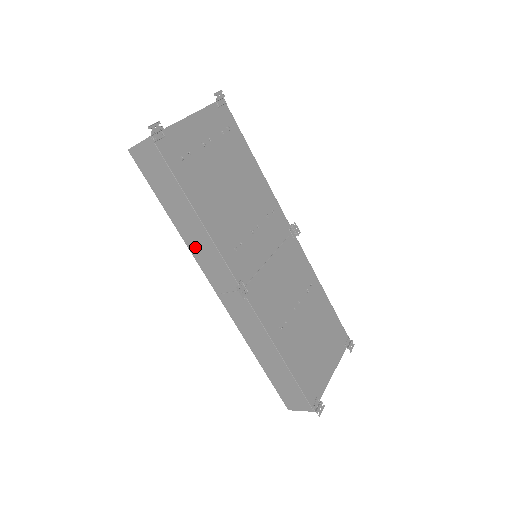
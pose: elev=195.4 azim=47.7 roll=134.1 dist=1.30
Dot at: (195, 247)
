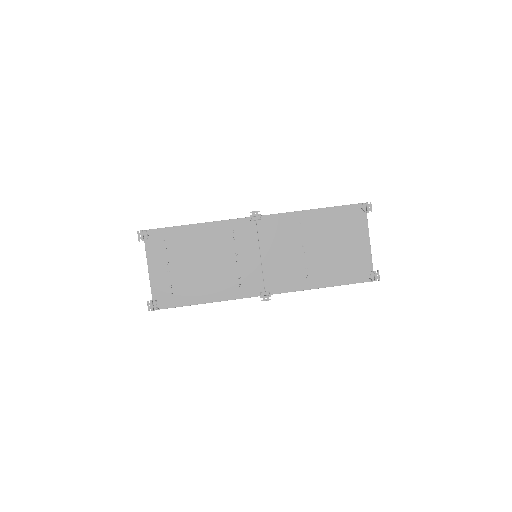
Dot at: occluded
